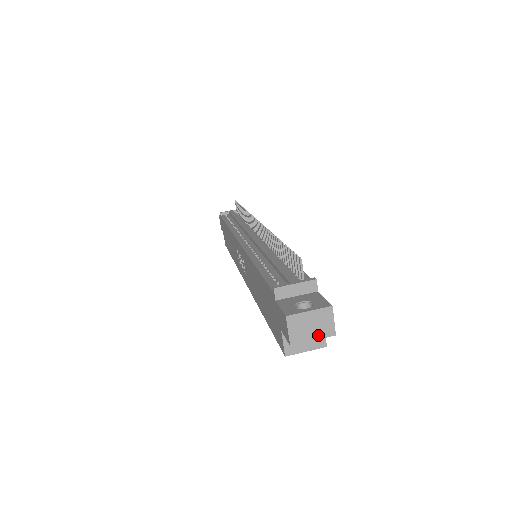
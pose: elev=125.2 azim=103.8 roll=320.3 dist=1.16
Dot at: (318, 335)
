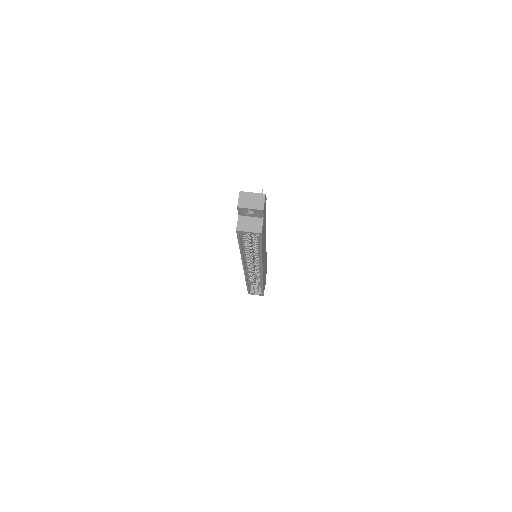
Dot at: (254, 207)
